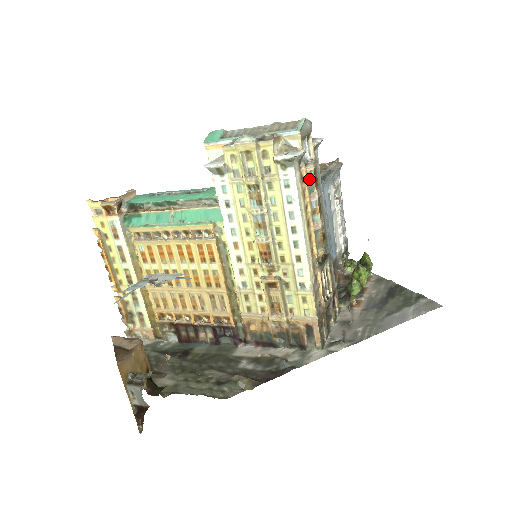
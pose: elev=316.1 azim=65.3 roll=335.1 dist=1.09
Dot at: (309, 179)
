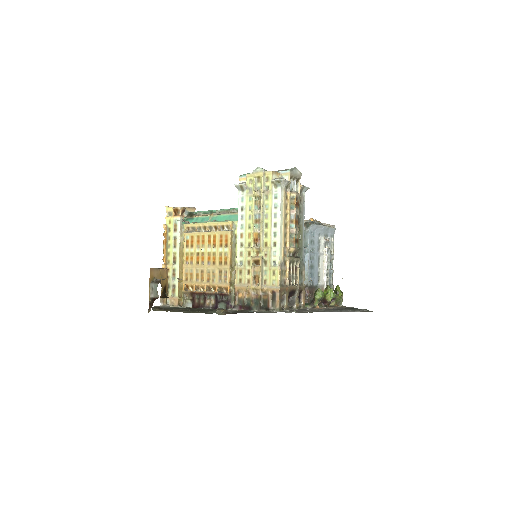
Dot at: (292, 201)
